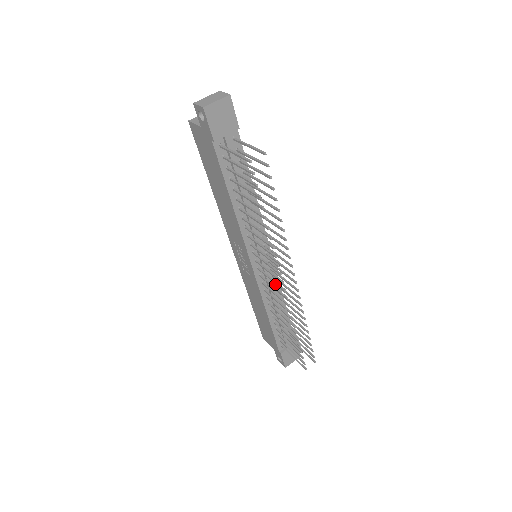
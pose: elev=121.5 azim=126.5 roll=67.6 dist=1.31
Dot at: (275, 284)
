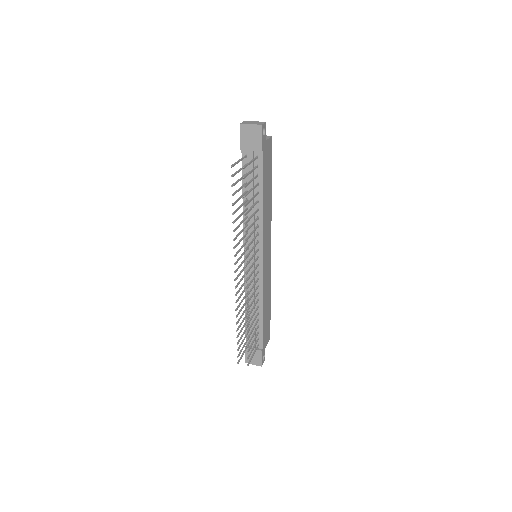
Dot at: (257, 286)
